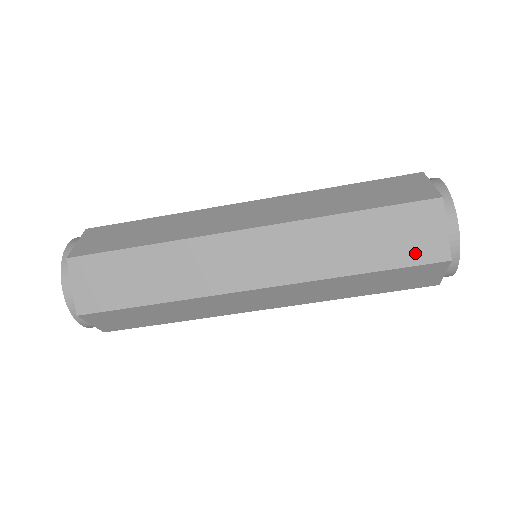
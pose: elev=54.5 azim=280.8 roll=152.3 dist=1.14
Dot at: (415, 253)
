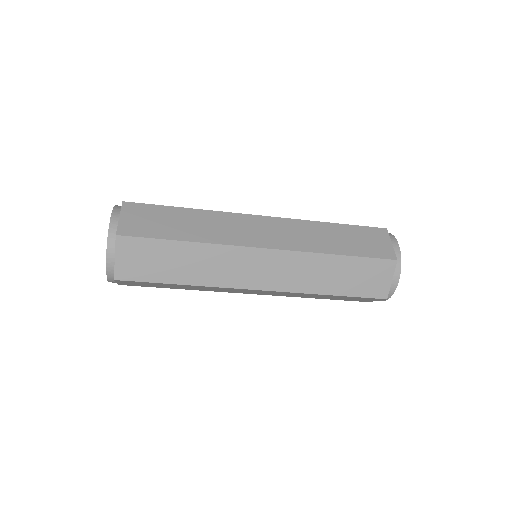
Dot at: (352, 300)
